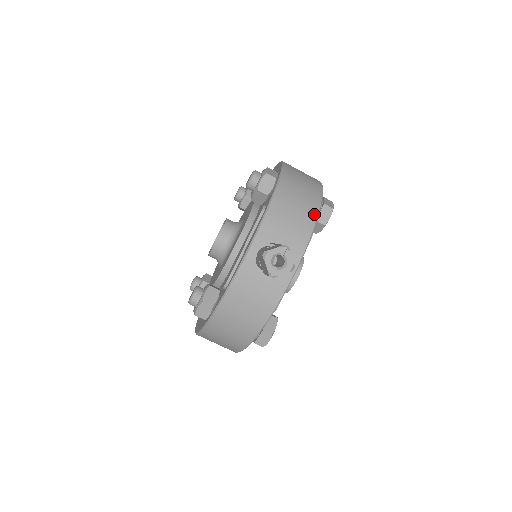
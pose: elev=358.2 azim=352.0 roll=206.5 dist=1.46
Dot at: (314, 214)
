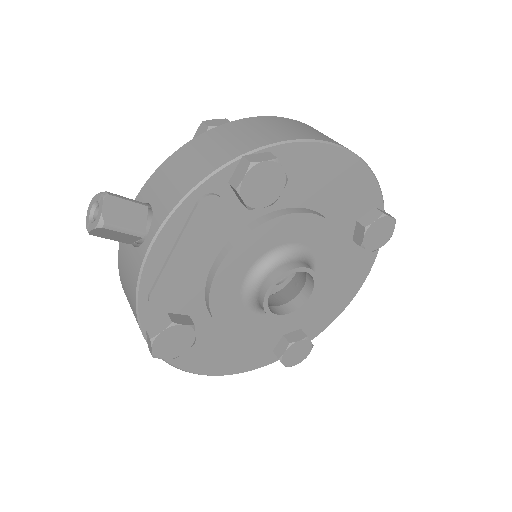
Dot at: (212, 168)
